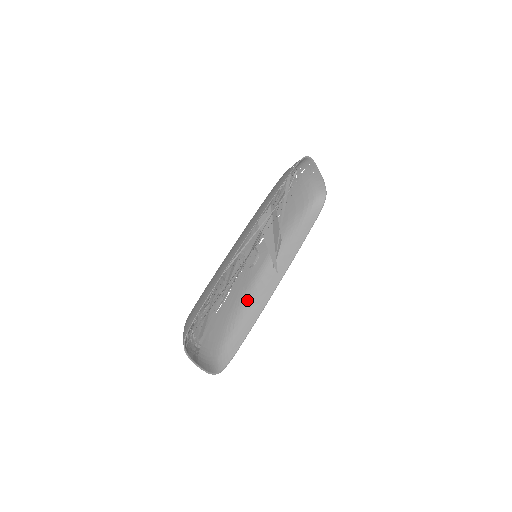
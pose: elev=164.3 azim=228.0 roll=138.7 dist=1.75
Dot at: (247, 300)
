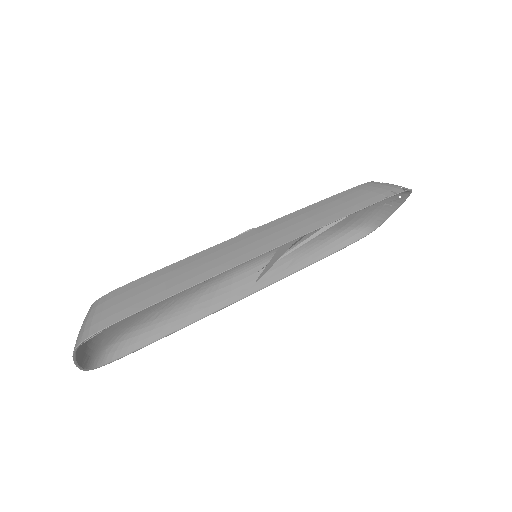
Dot at: (198, 293)
